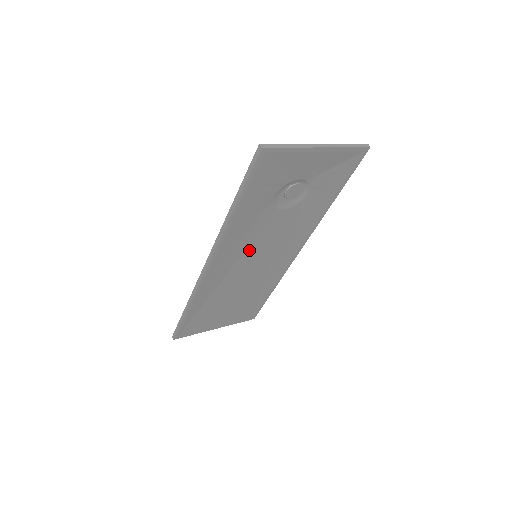
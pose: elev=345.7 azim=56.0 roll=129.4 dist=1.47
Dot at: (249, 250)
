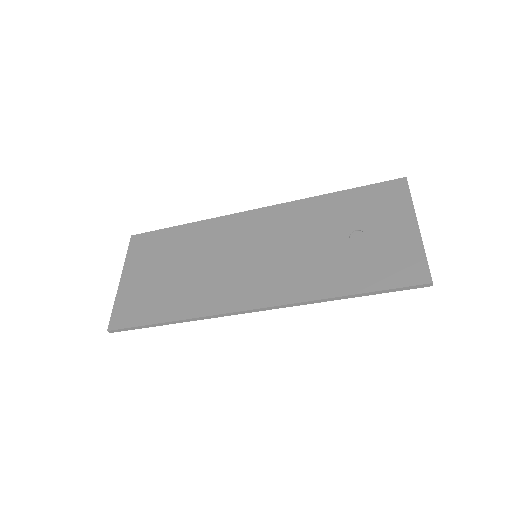
Dot at: (270, 267)
